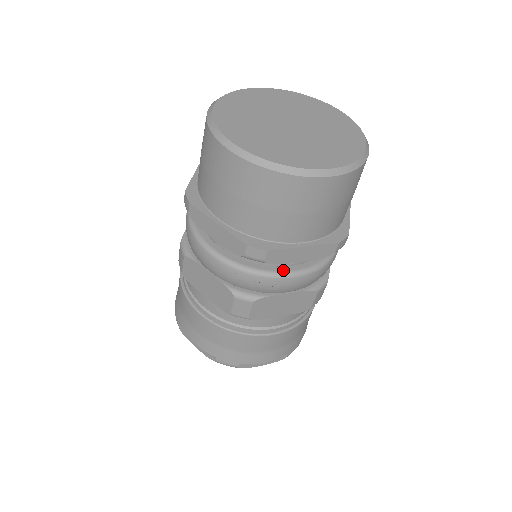
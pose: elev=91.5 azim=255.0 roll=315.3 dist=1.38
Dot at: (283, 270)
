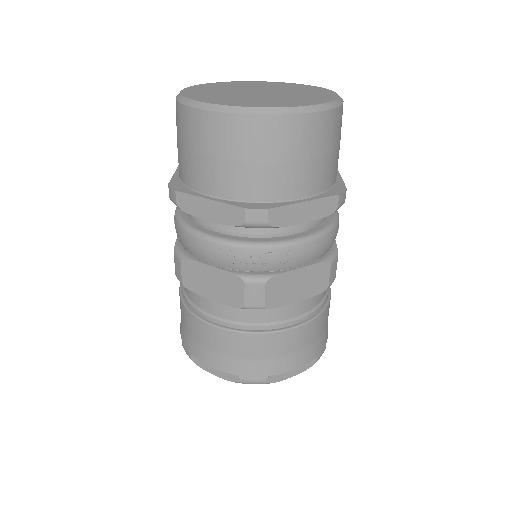
Dot at: (289, 238)
